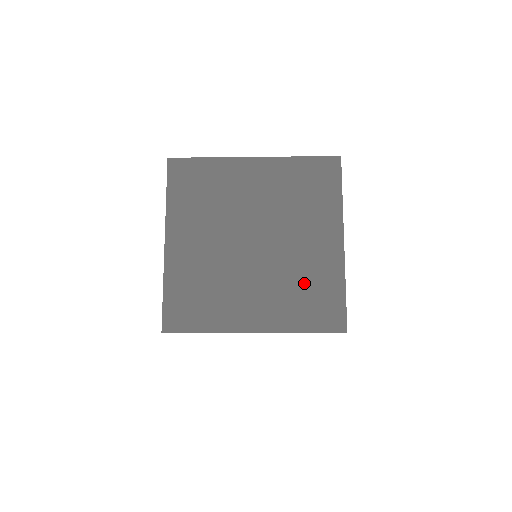
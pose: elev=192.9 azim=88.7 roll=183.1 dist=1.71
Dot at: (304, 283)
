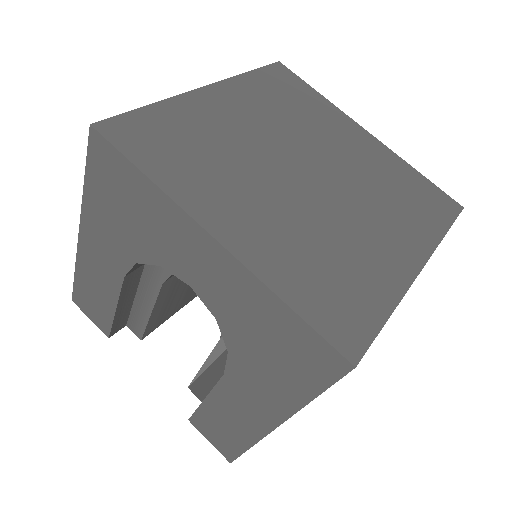
Dot at: occluded
